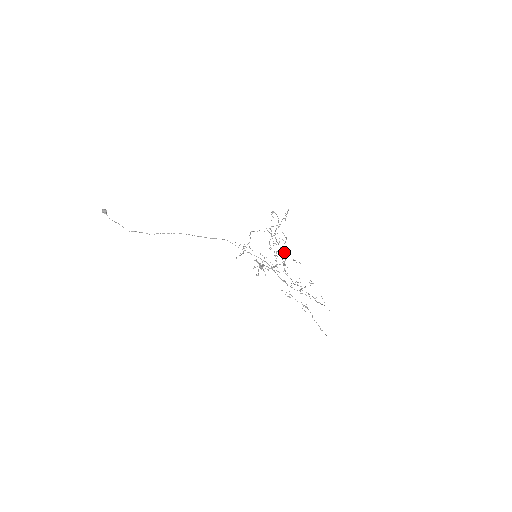
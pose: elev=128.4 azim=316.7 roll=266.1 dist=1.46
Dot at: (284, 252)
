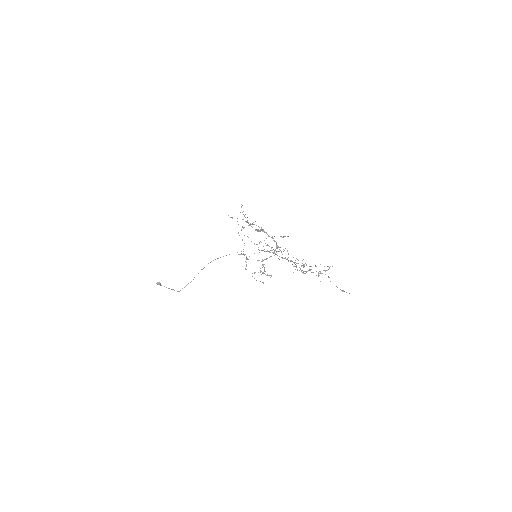
Dot at: occluded
